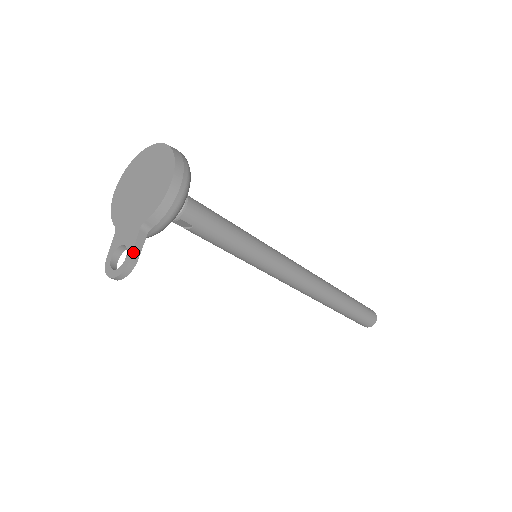
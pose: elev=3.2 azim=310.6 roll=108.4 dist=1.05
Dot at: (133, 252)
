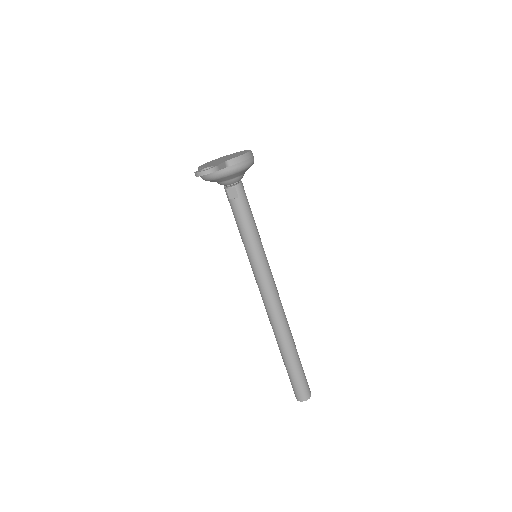
Dot at: (219, 165)
